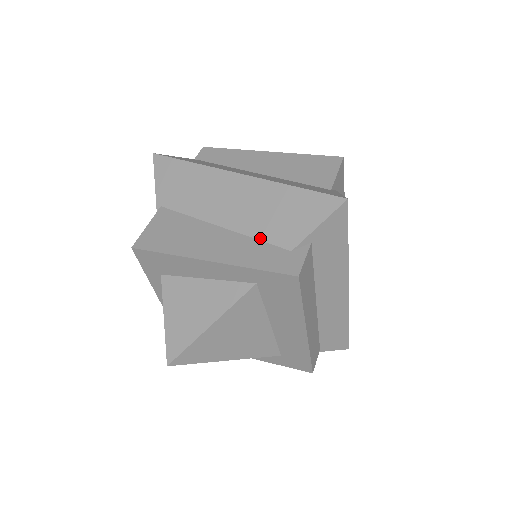
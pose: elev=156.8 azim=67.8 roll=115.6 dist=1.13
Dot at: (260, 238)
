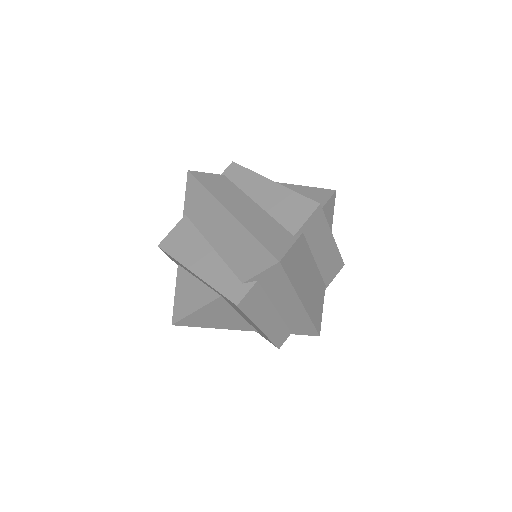
Dot at: (229, 265)
